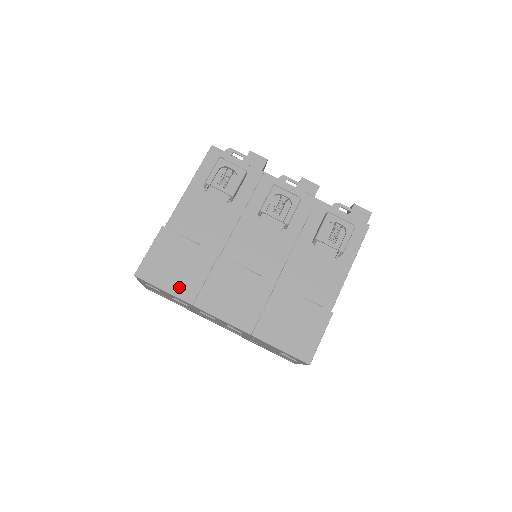
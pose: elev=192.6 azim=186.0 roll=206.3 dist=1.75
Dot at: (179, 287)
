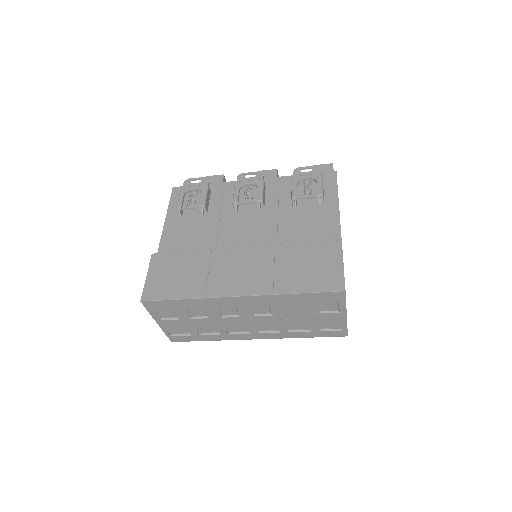
Dot at: (186, 290)
